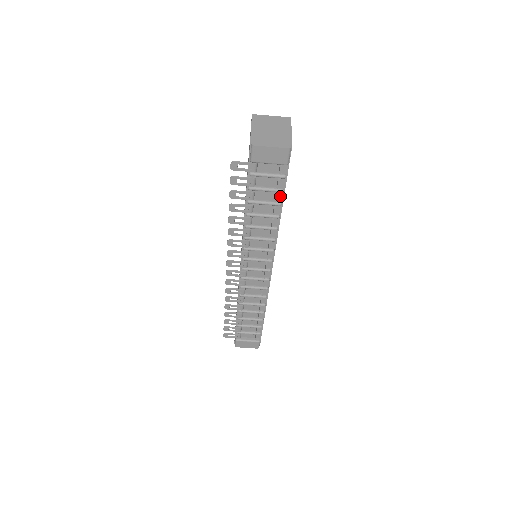
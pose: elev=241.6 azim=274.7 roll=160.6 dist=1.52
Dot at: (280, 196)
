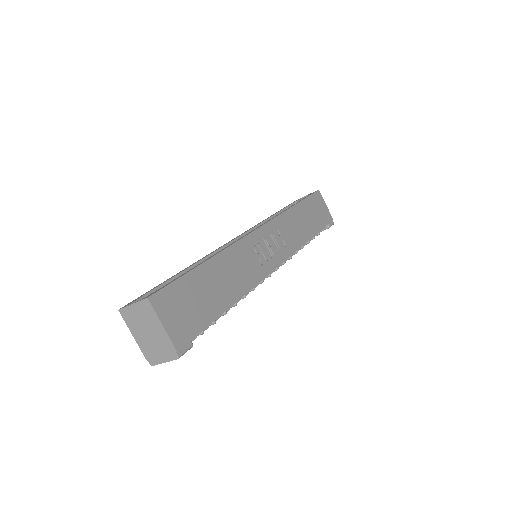
Dot at: (217, 316)
